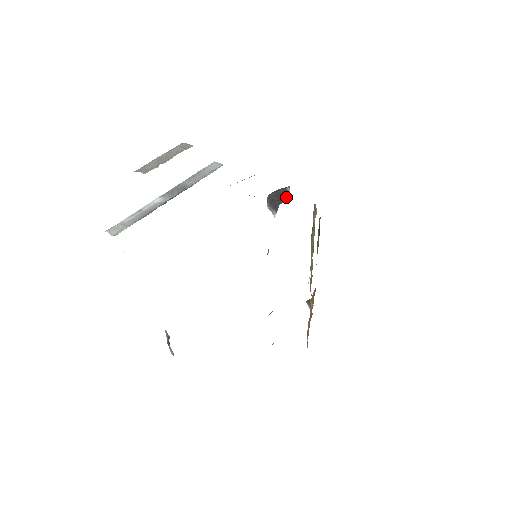
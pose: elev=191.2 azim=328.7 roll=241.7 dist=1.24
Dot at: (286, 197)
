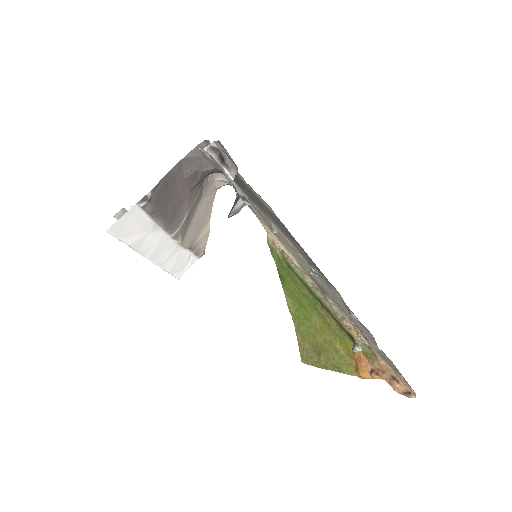
Dot at: occluded
